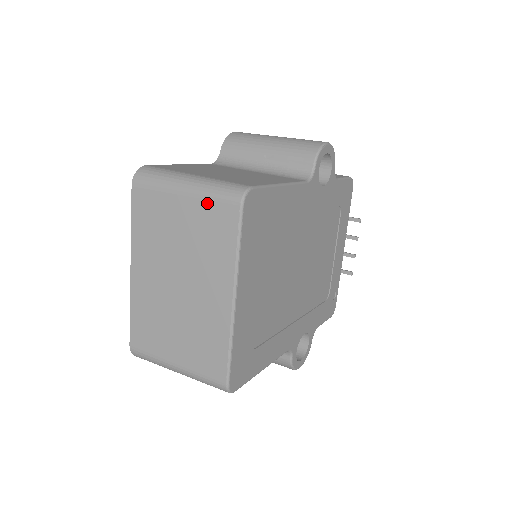
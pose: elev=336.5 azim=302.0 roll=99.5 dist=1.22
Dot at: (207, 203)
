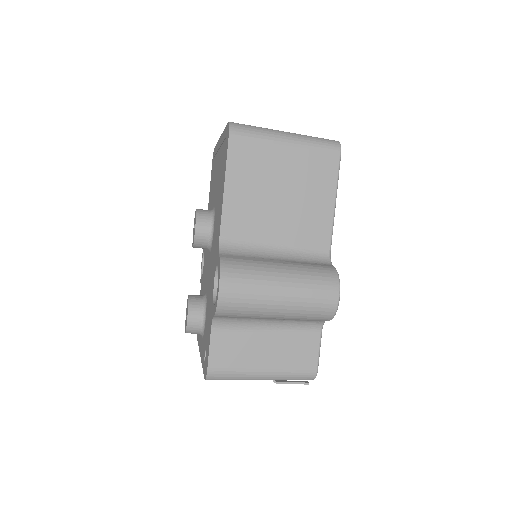
Dot at: occluded
